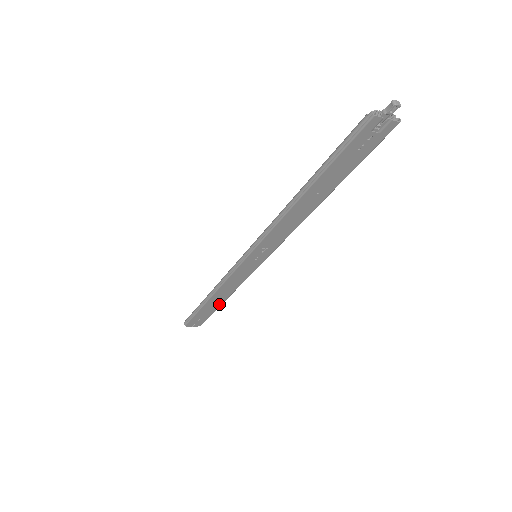
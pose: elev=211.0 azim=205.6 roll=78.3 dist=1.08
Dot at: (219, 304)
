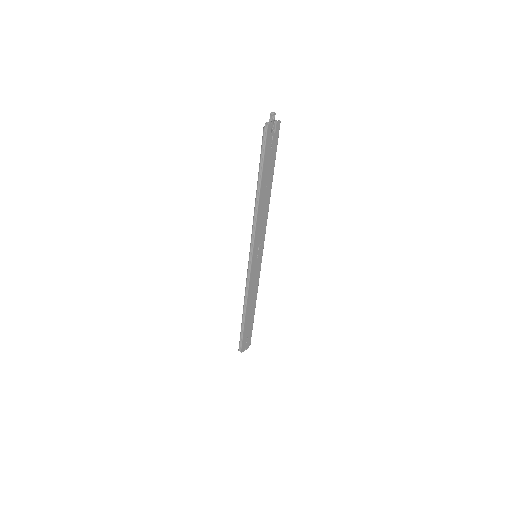
Dot at: (253, 315)
